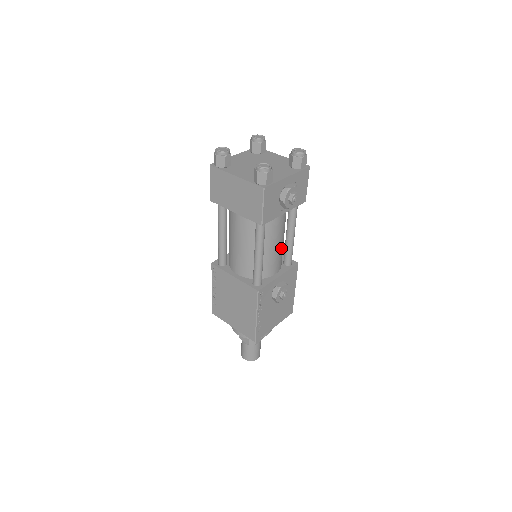
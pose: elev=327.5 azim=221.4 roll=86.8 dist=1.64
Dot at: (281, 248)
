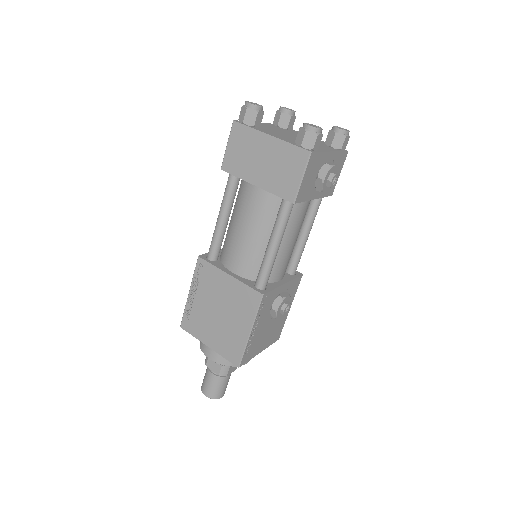
Dot at: (293, 248)
